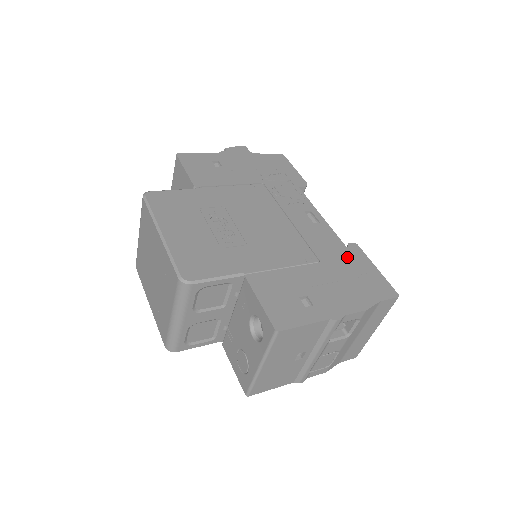
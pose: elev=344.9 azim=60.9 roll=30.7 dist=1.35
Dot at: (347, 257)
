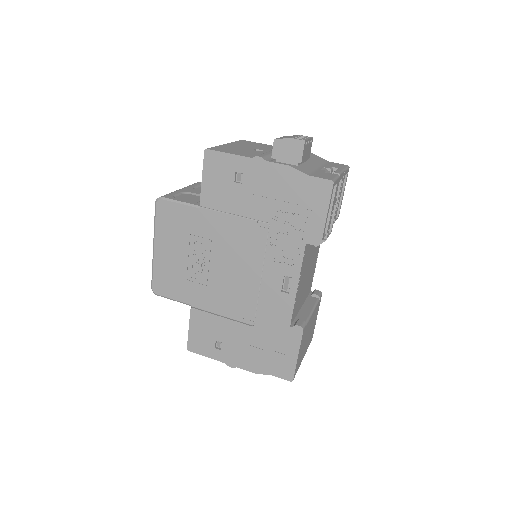
Dot at: (281, 335)
